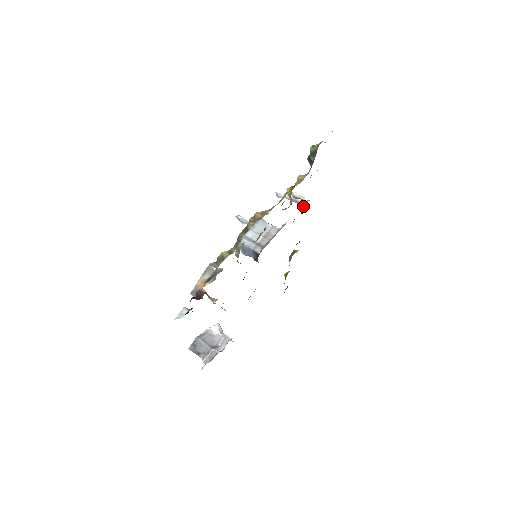
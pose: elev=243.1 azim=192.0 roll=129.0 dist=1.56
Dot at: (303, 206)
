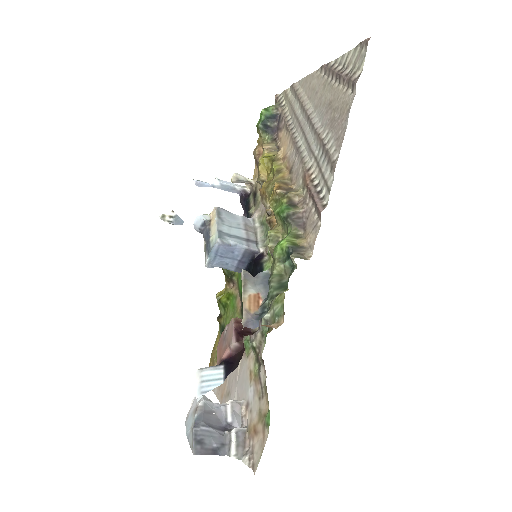
Dot at: (244, 193)
